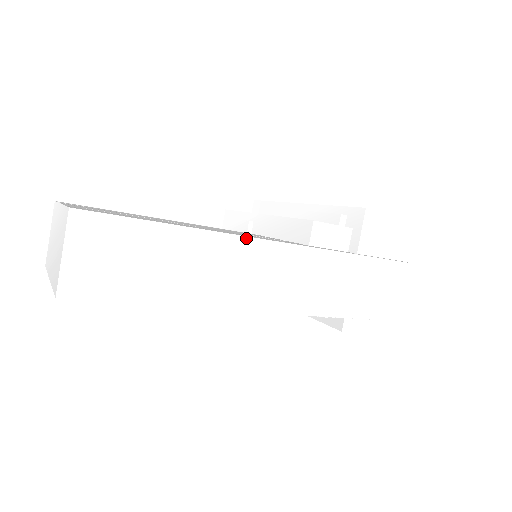
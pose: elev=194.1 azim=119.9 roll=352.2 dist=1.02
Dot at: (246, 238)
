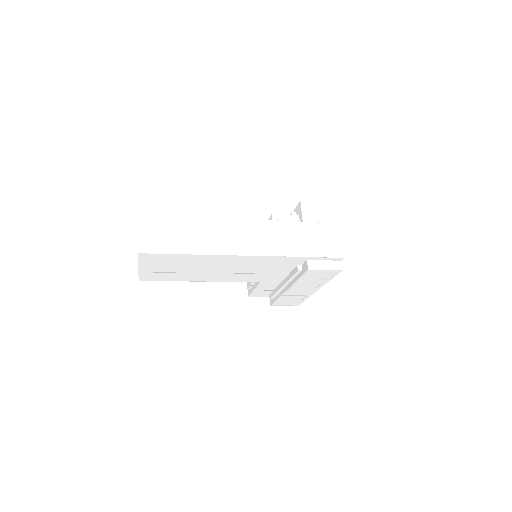
Dot at: (227, 219)
